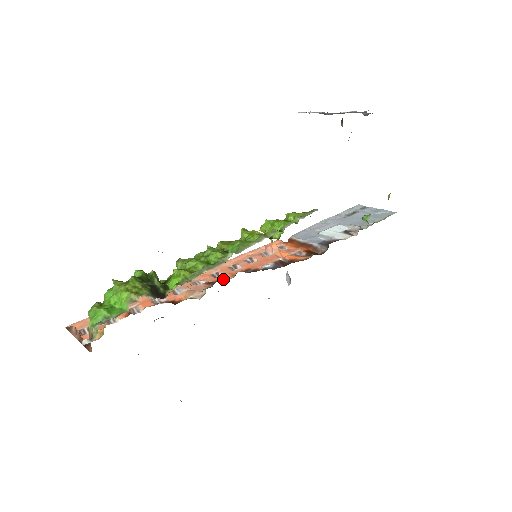
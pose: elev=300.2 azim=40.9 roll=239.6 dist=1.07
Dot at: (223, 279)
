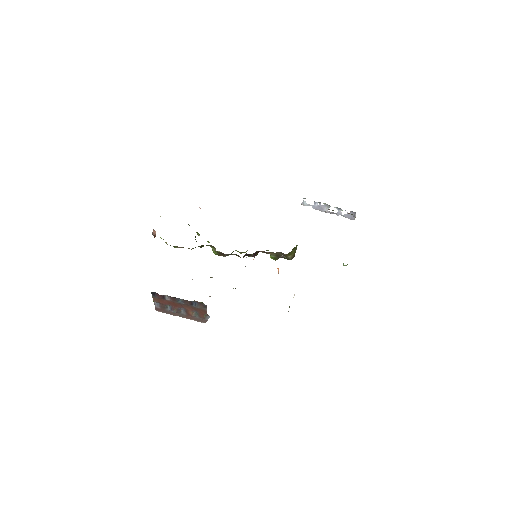
Dot at: occluded
